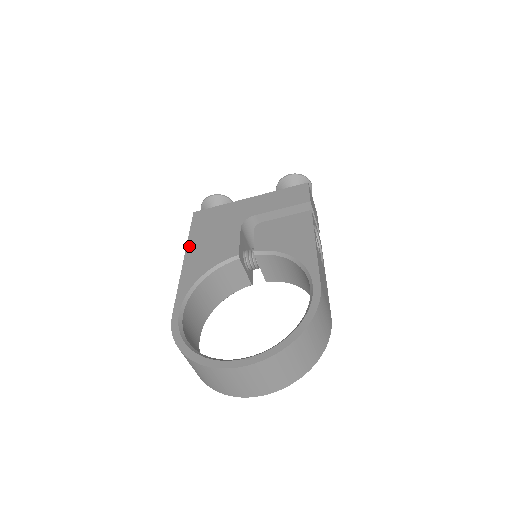
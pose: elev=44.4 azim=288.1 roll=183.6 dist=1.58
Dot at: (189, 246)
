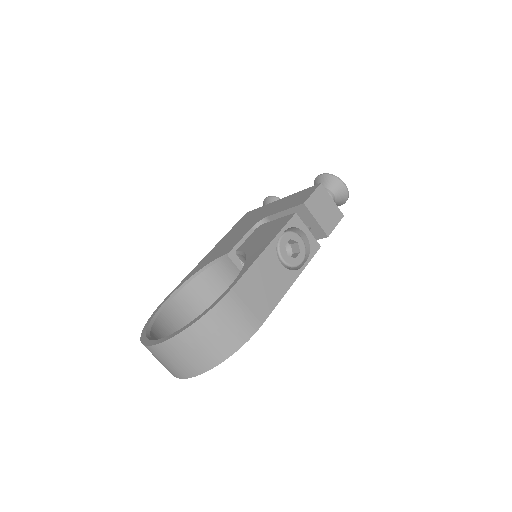
Dot at: (219, 243)
